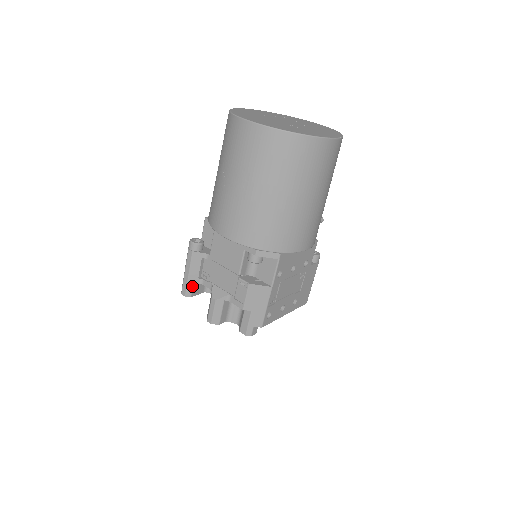
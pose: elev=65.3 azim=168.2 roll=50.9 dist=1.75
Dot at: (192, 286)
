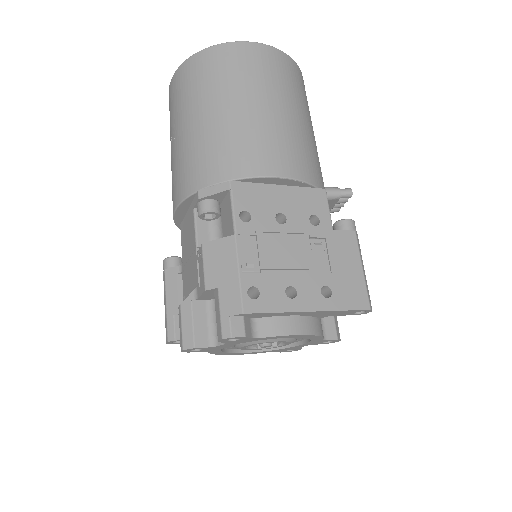
Dot at: (173, 321)
